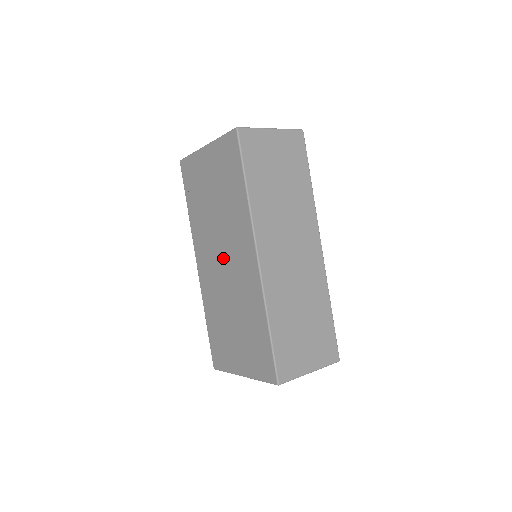
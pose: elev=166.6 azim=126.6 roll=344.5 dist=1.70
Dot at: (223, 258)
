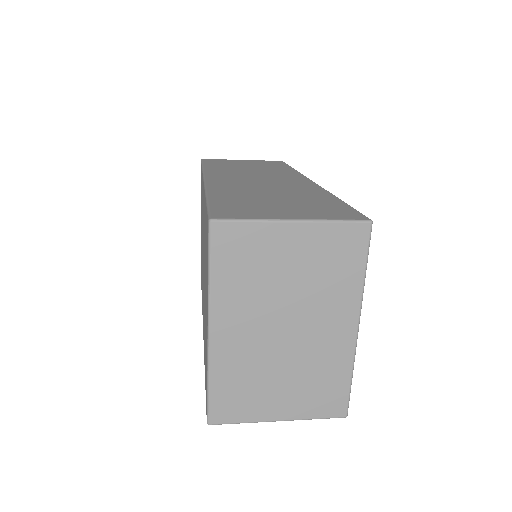
Dot at: occluded
